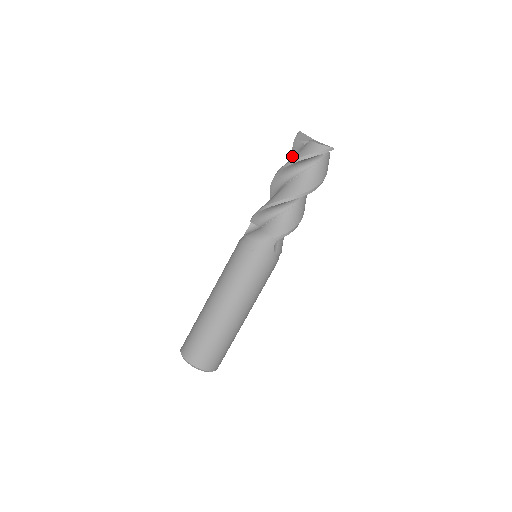
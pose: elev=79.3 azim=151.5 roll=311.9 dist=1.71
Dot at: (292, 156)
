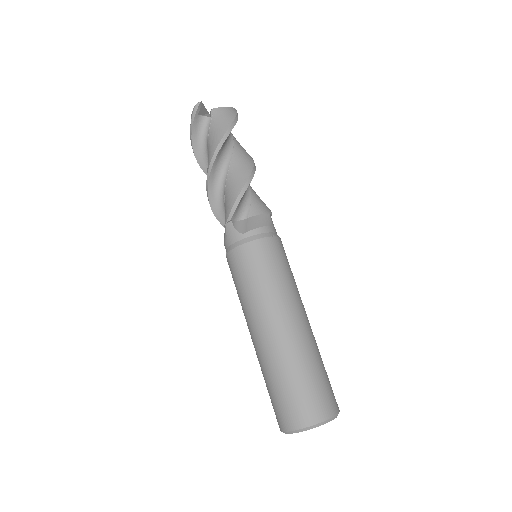
Dot at: occluded
